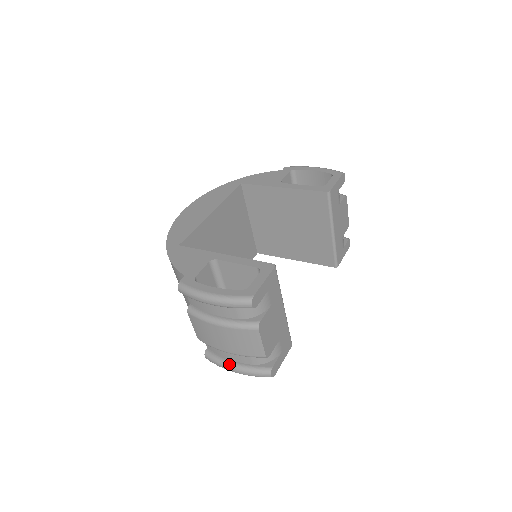
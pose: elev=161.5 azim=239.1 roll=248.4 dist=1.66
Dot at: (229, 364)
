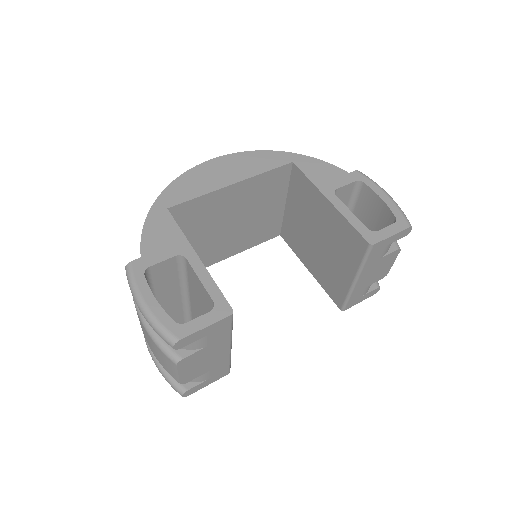
Dot at: occluded
